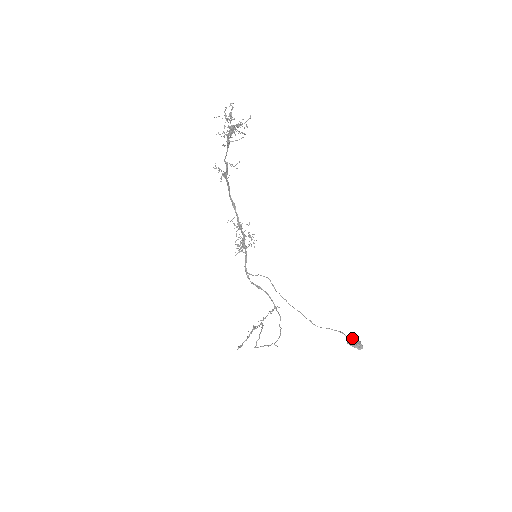
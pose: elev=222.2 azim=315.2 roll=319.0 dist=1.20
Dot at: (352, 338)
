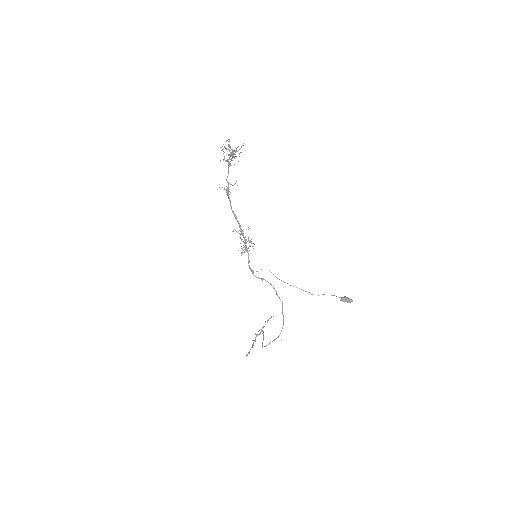
Dot at: occluded
